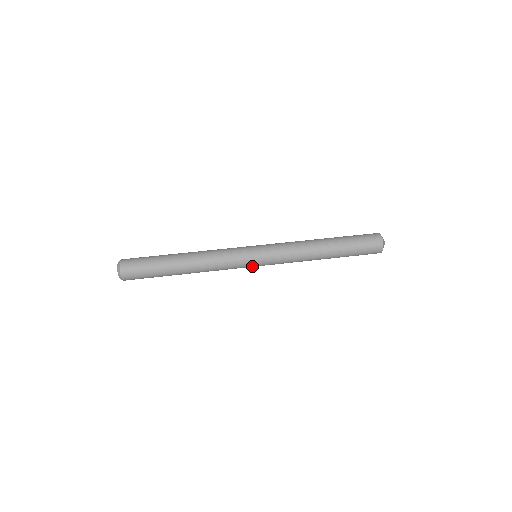
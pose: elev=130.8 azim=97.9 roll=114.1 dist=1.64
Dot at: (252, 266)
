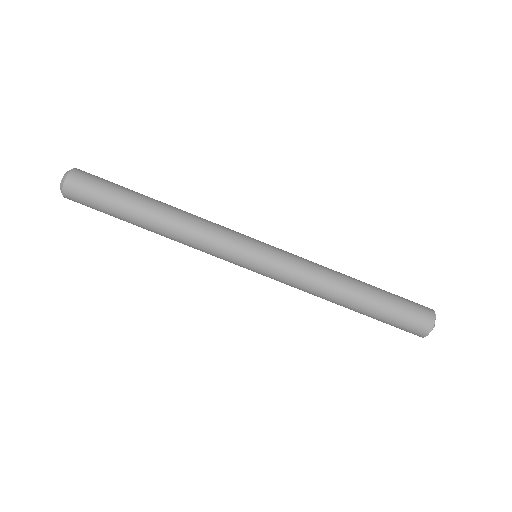
Dot at: occluded
